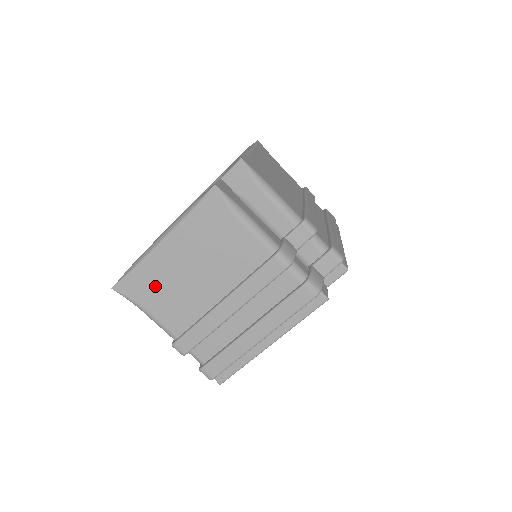
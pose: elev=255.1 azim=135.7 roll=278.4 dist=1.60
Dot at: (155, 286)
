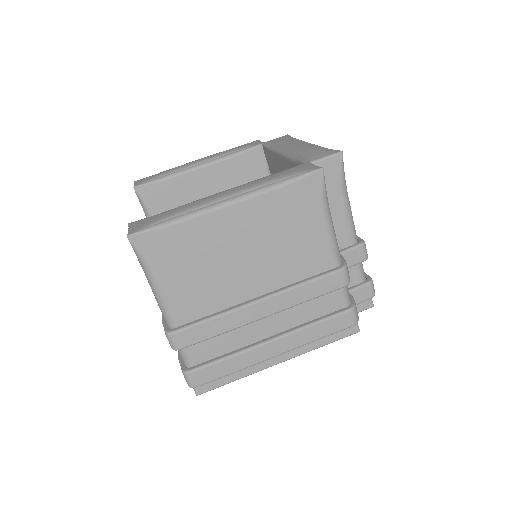
Dot at: (187, 254)
